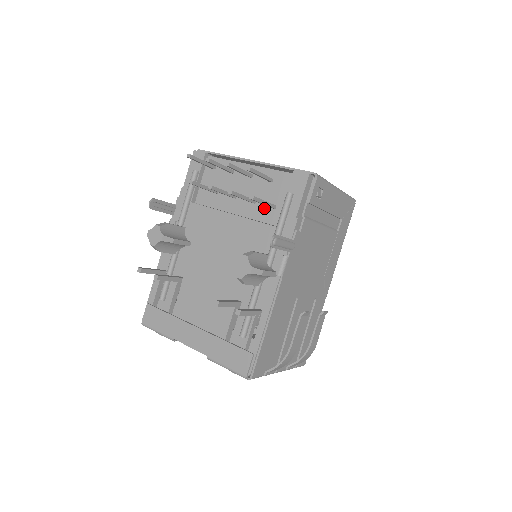
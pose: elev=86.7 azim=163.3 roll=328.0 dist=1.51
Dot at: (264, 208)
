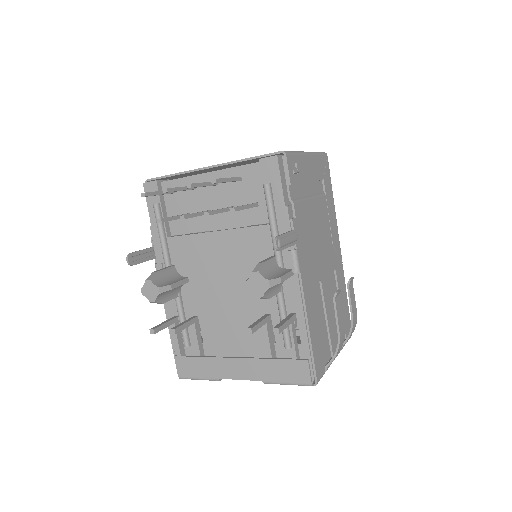
Dot at: (246, 210)
